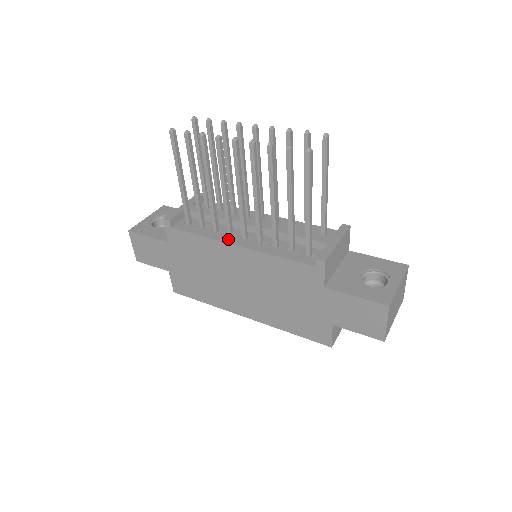
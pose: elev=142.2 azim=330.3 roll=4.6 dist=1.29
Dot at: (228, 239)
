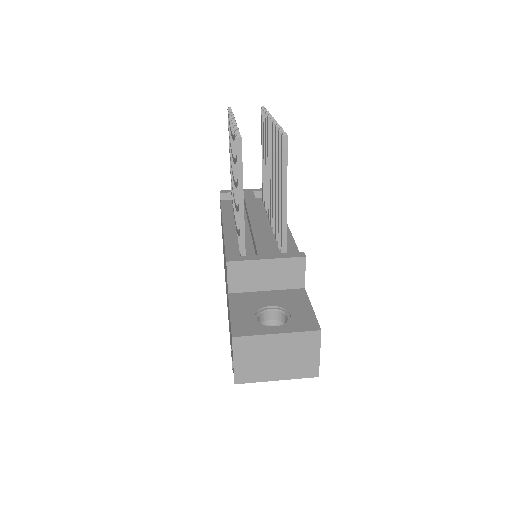
Dot at: (228, 221)
